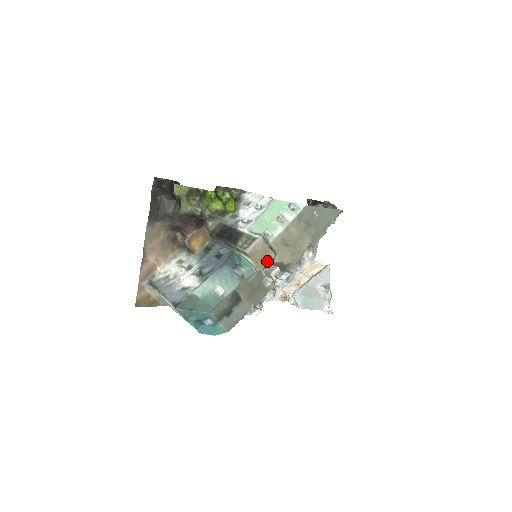
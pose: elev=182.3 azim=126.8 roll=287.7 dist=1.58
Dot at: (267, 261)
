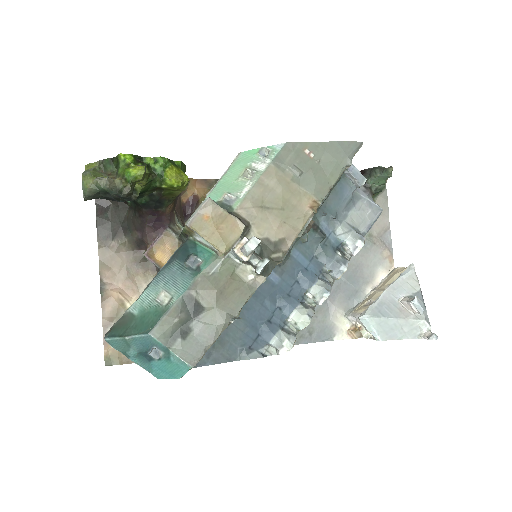
Dot at: (231, 235)
